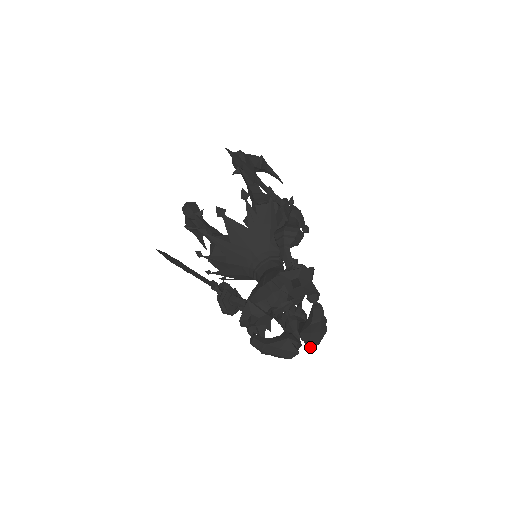
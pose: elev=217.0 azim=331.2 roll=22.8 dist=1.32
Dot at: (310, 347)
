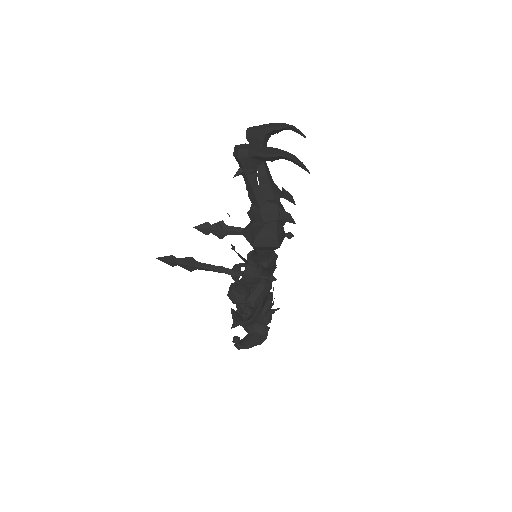
Dot at: occluded
